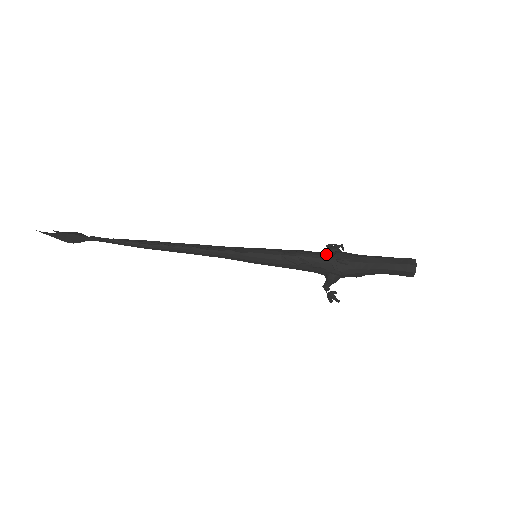
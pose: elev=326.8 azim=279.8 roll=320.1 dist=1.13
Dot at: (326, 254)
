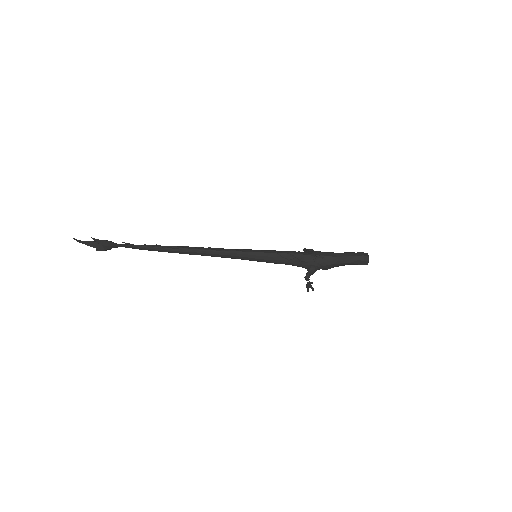
Dot at: (307, 252)
